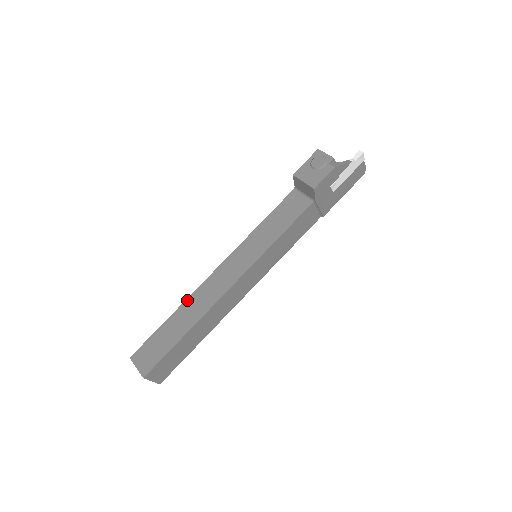
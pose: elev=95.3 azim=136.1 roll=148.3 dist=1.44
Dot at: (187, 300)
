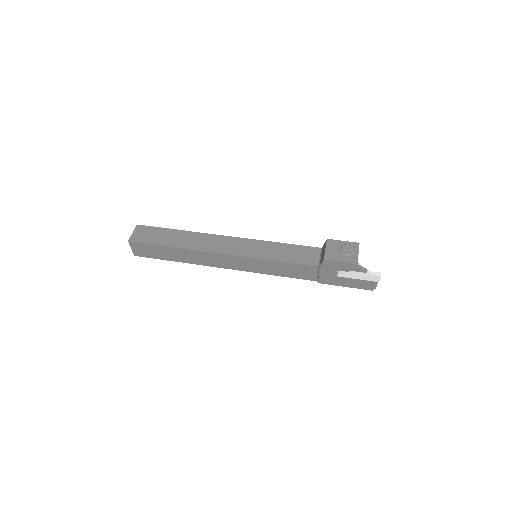
Dot at: (196, 233)
